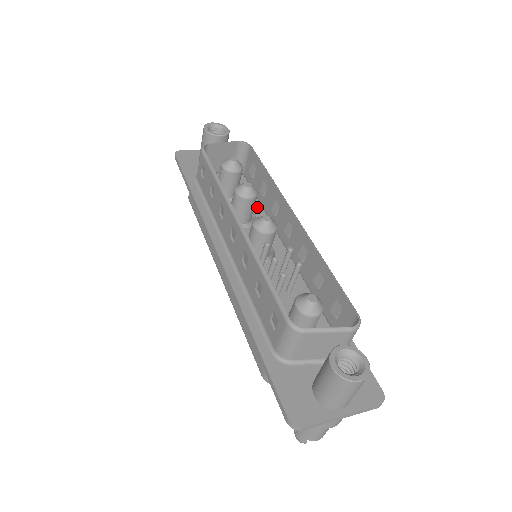
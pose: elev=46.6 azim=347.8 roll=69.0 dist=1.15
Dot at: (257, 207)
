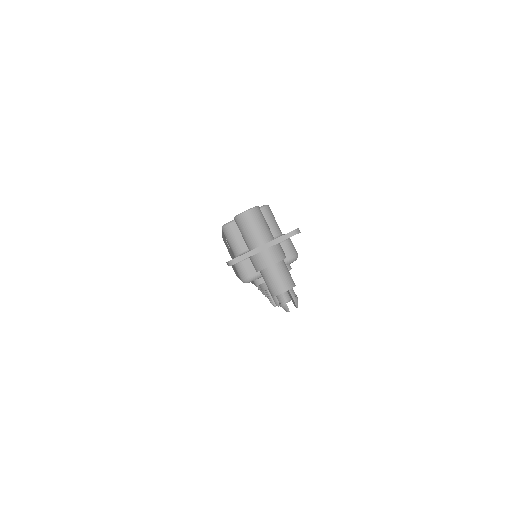
Dot at: occluded
